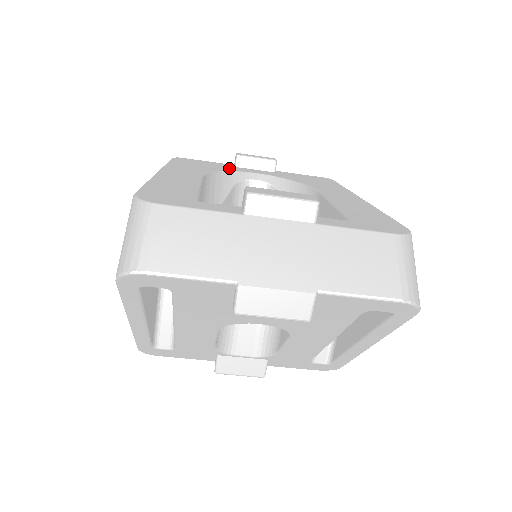
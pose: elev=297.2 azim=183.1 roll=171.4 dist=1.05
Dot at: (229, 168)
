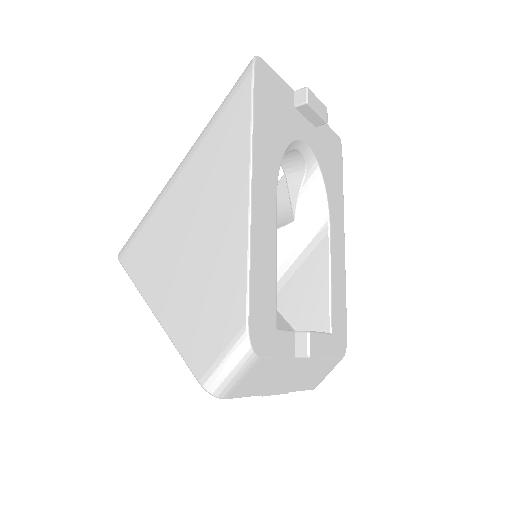
Dot at: (291, 124)
